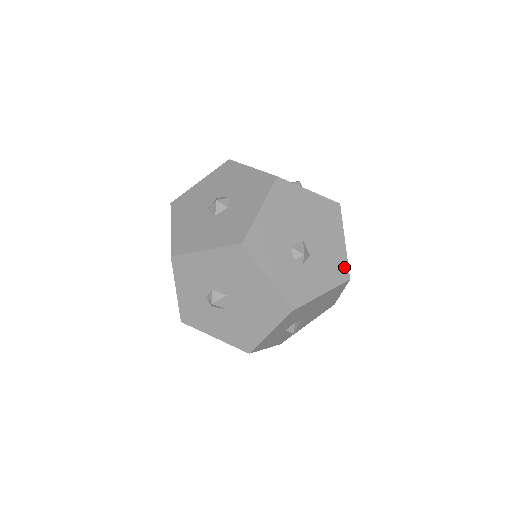
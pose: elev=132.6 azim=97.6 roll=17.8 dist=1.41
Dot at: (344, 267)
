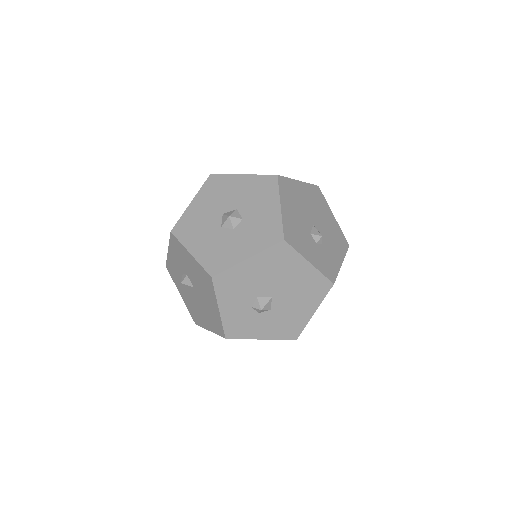
Dot at: (298, 330)
